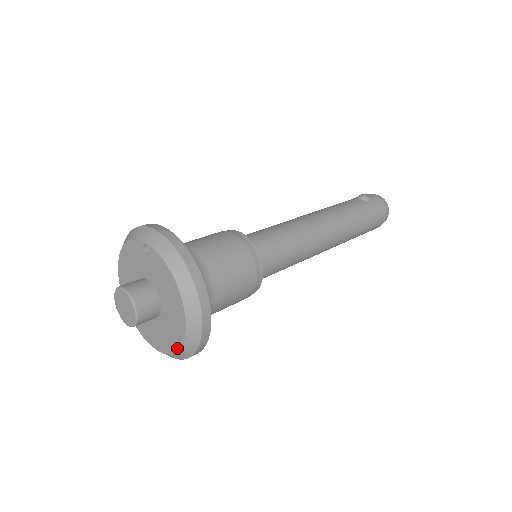
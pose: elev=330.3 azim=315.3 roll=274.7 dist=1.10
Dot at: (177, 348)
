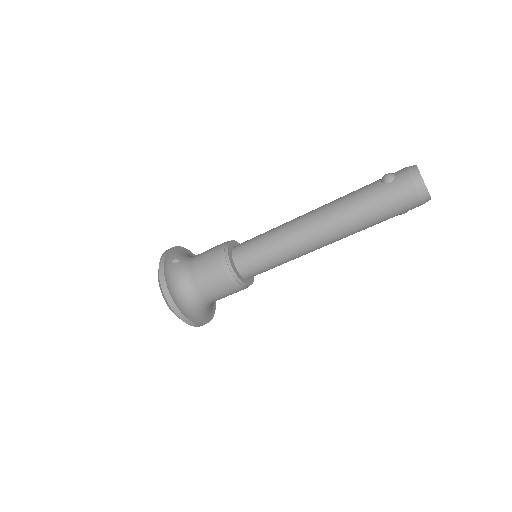
Dot at: occluded
